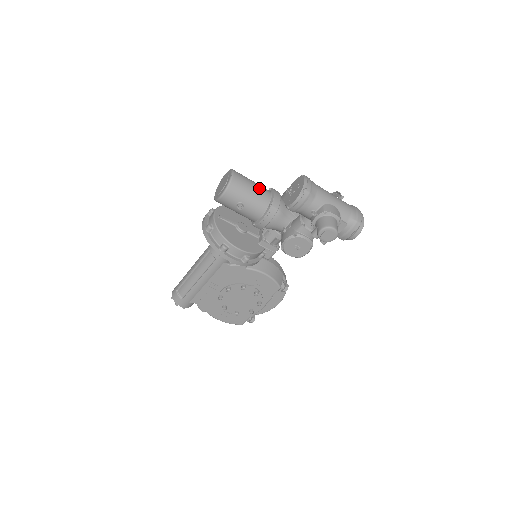
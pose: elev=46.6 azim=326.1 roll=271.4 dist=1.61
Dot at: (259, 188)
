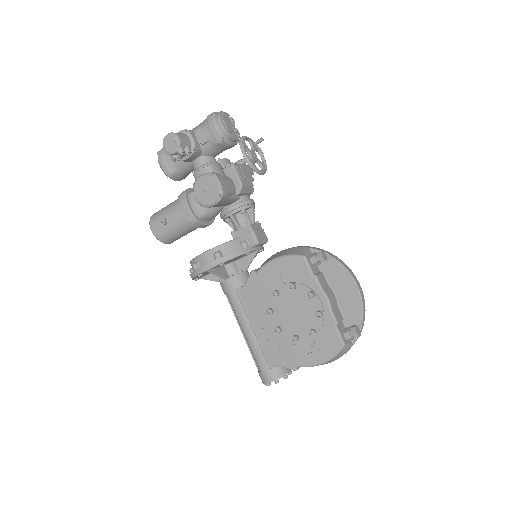
Dot at: occluded
